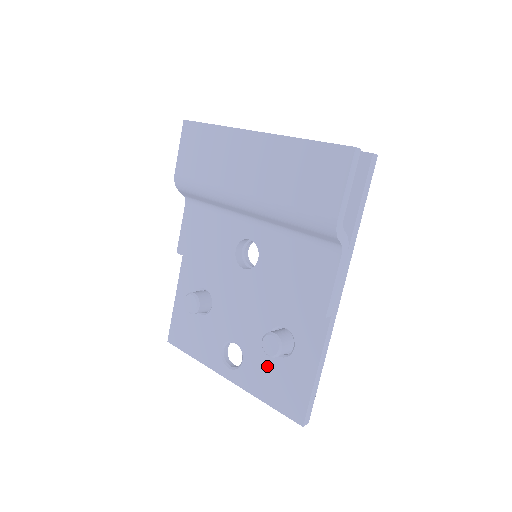
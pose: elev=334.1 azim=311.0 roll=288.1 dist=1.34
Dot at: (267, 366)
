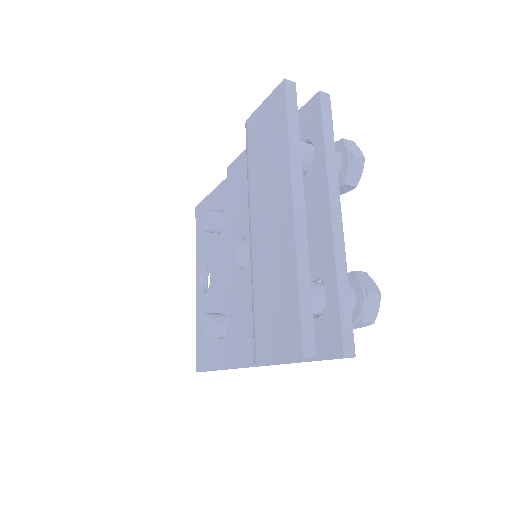
Dot at: occluded
